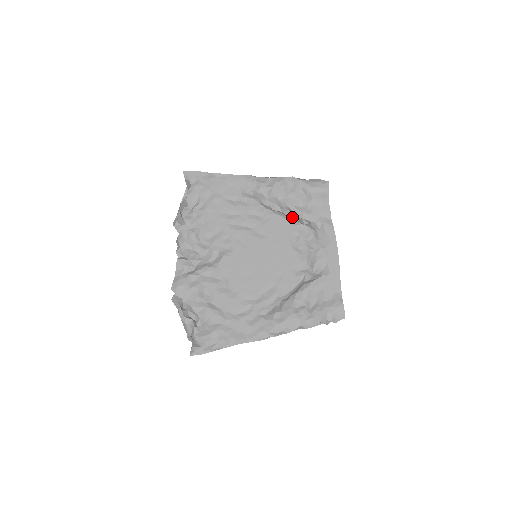
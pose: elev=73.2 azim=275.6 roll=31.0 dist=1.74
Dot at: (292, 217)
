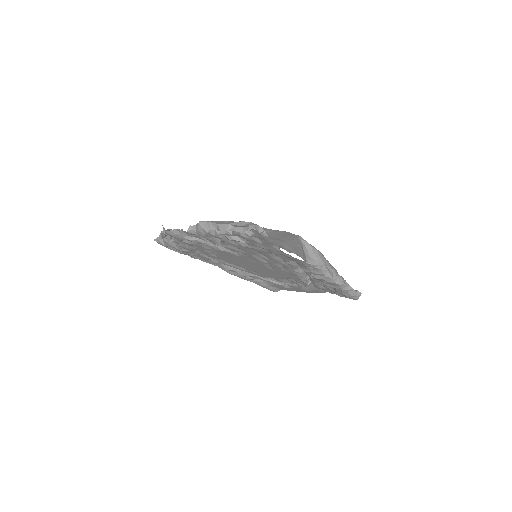
Dot at: occluded
